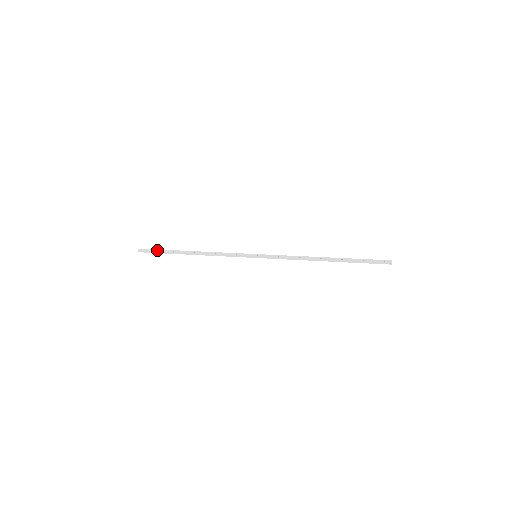
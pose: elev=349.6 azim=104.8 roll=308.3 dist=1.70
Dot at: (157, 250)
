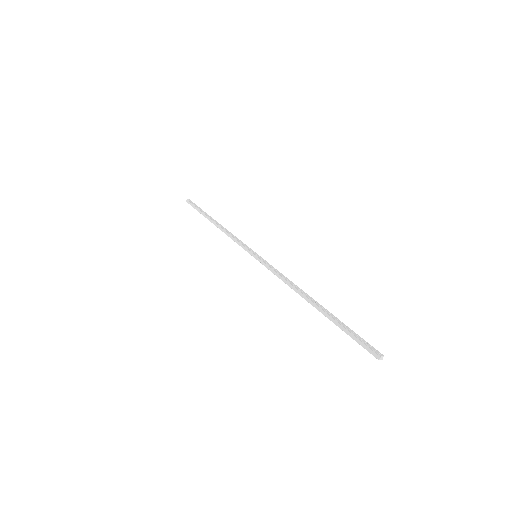
Dot at: (196, 207)
